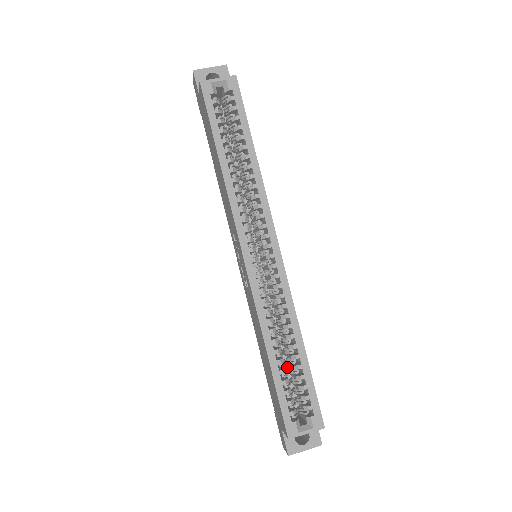
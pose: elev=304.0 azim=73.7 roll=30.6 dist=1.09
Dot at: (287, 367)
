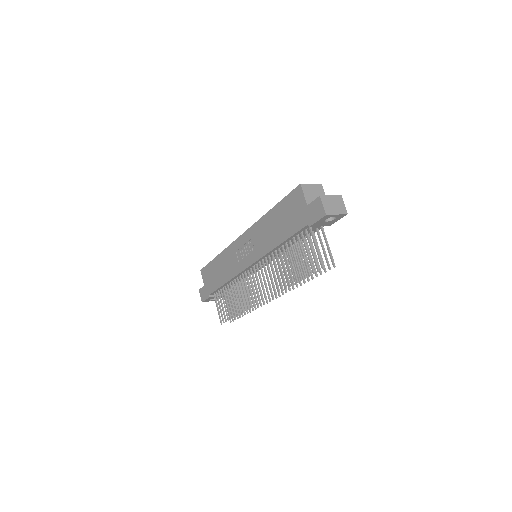
Dot at: occluded
